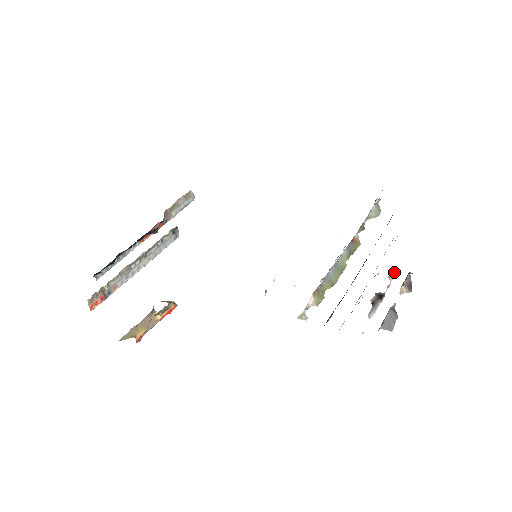
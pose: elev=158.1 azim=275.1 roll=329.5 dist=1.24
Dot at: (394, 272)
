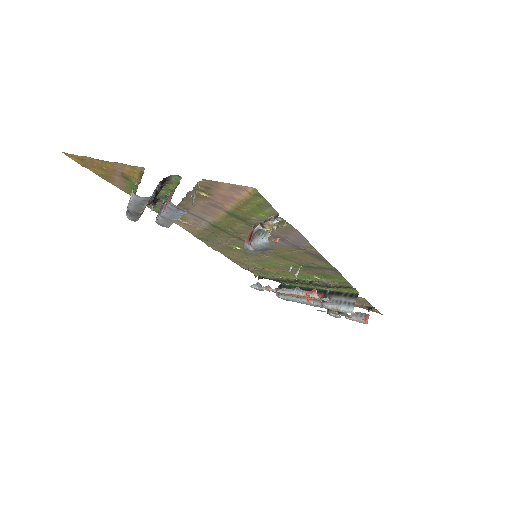
Dot at: (318, 310)
